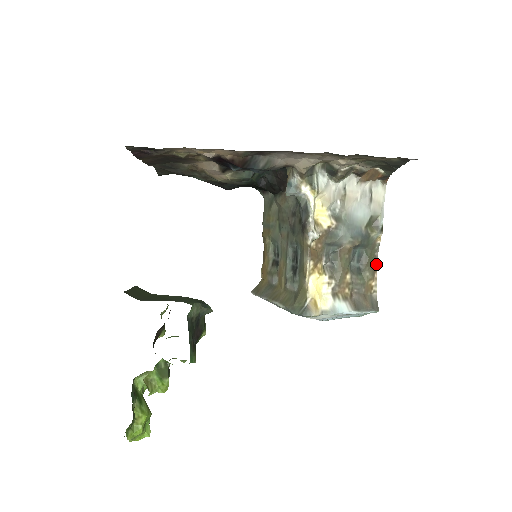
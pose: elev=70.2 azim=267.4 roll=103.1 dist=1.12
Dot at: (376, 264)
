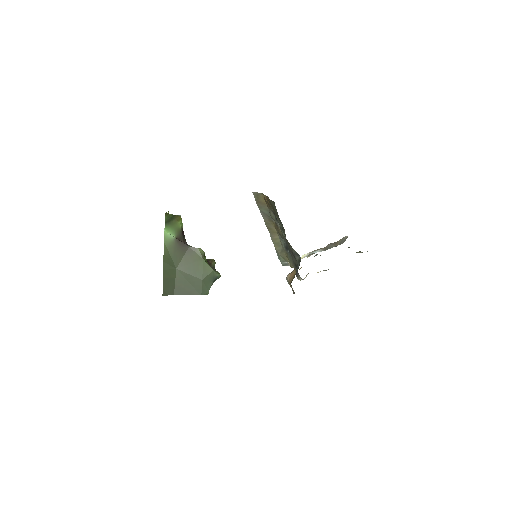
Dot at: occluded
